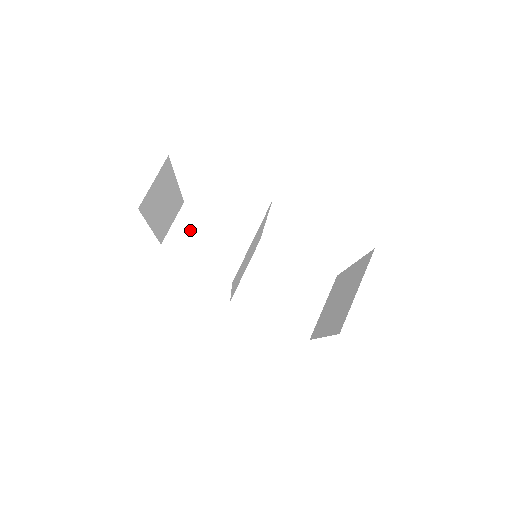
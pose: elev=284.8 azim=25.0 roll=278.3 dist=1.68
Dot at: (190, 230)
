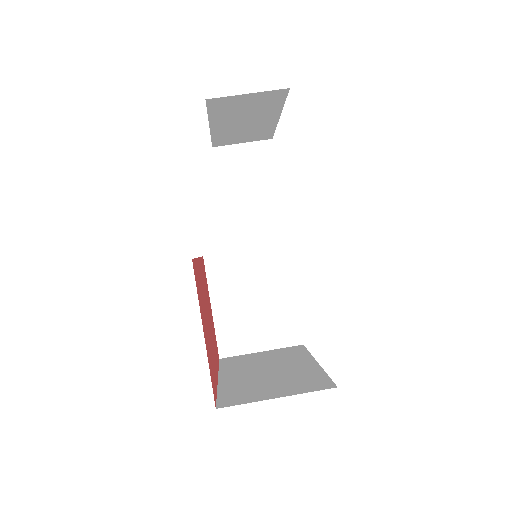
Dot at: (247, 166)
